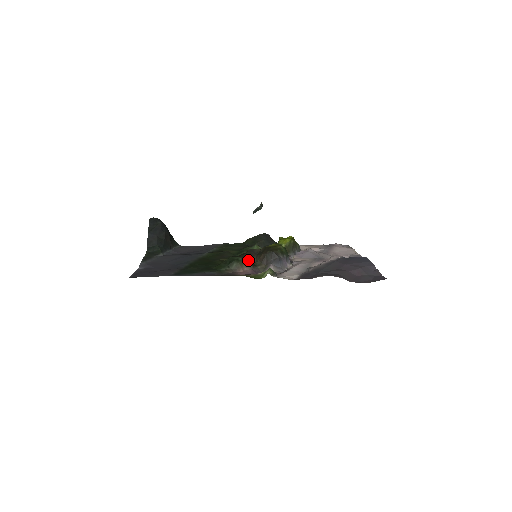
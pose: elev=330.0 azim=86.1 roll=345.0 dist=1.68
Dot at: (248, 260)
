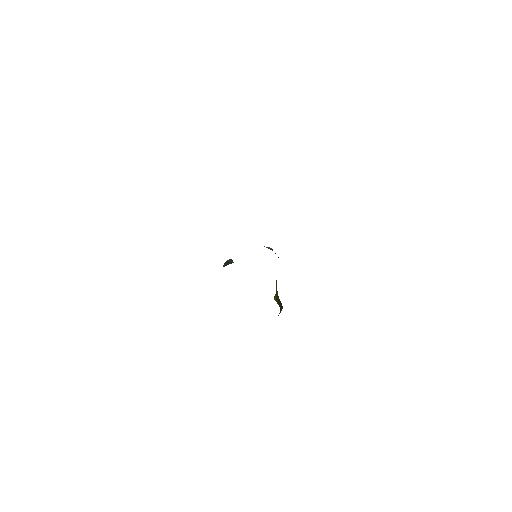
Dot at: occluded
